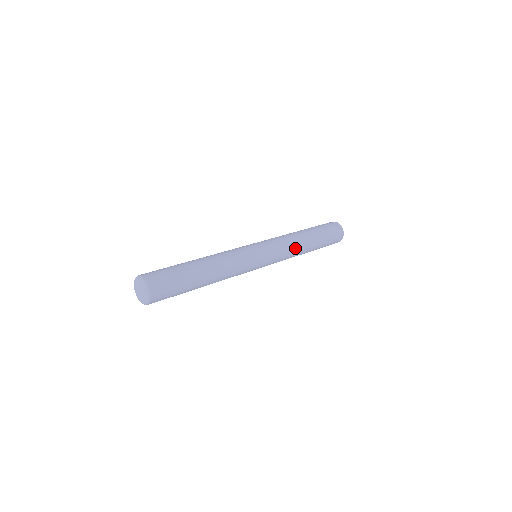
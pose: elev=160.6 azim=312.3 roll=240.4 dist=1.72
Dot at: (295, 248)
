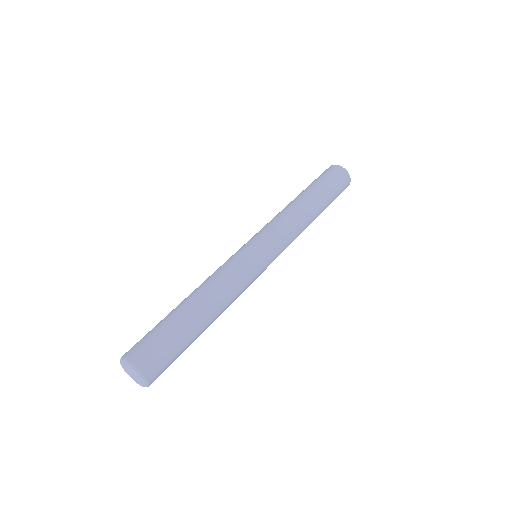
Dot at: (300, 232)
